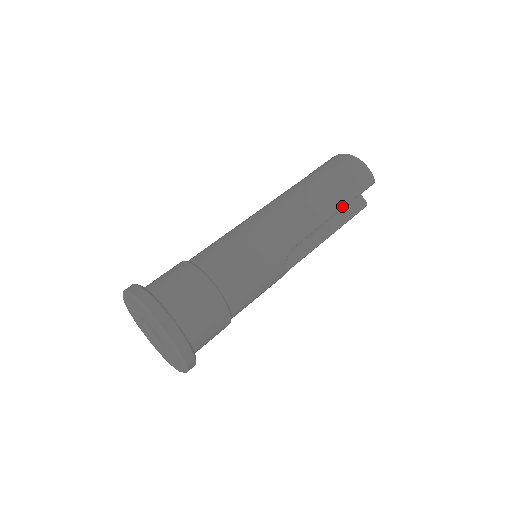
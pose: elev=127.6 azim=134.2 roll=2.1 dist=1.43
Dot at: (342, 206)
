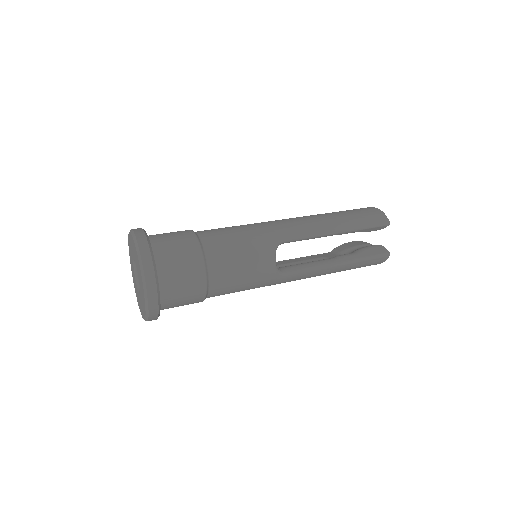
Dot at: (347, 228)
